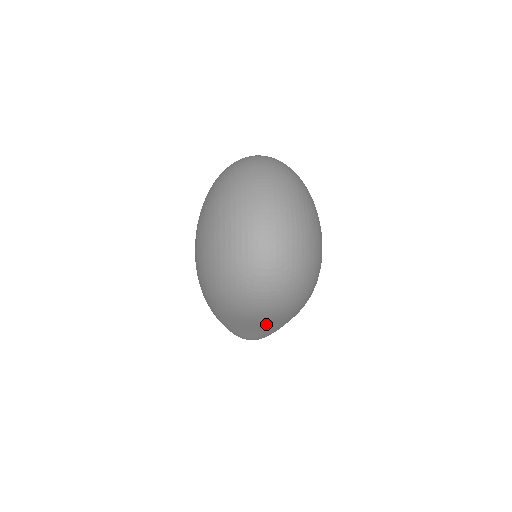
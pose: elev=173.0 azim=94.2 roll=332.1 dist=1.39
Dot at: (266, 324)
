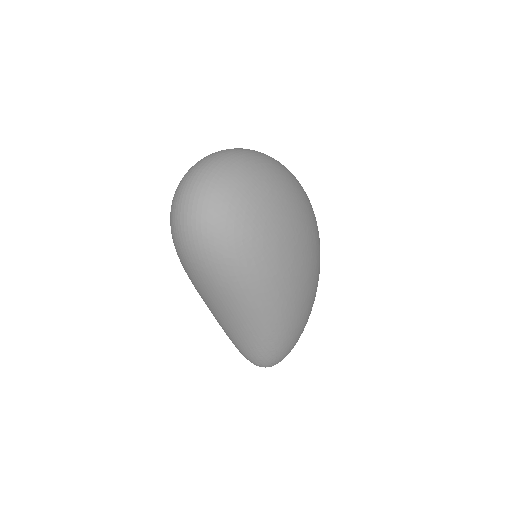
Dot at: (215, 295)
